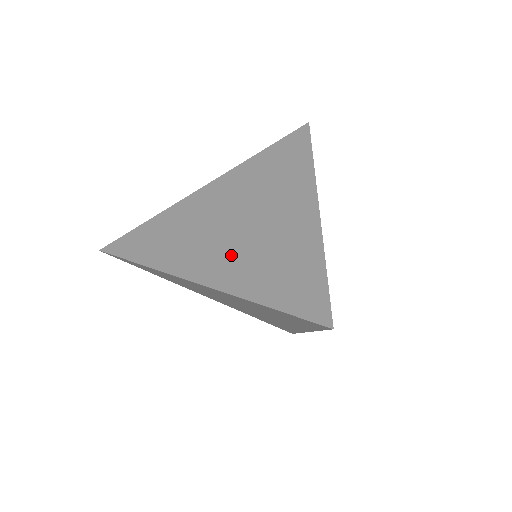
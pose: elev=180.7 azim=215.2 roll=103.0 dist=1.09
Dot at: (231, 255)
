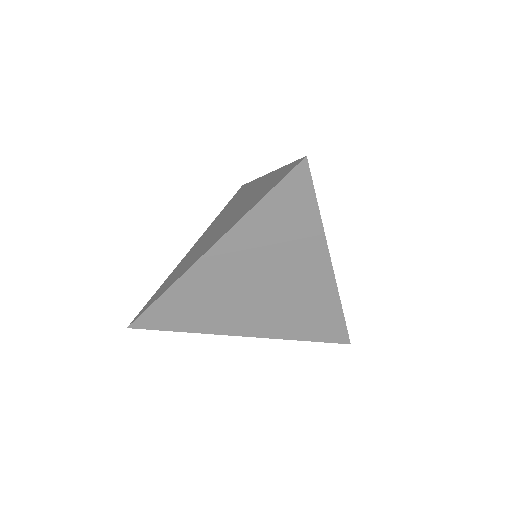
Dot at: (224, 227)
